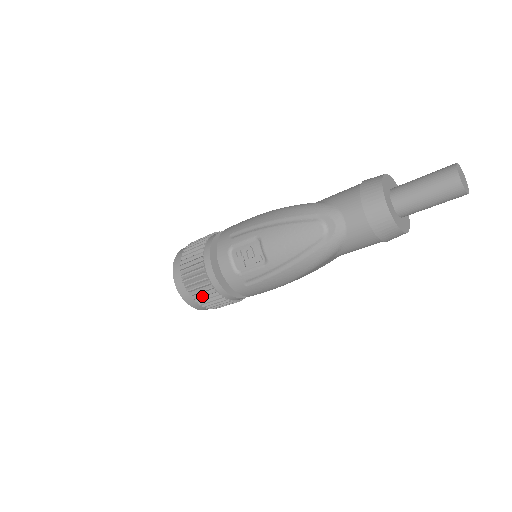
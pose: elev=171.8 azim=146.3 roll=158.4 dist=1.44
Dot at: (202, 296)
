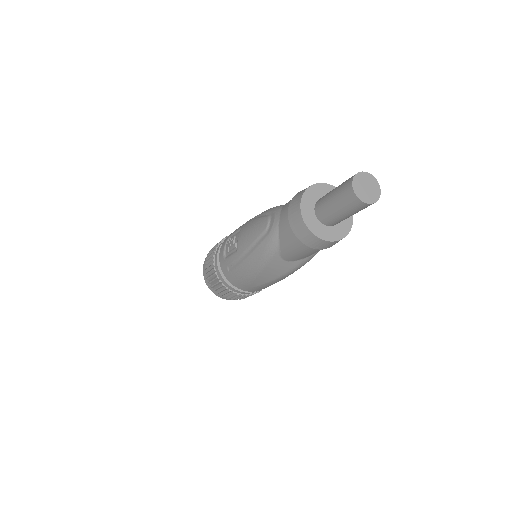
Dot at: (210, 277)
